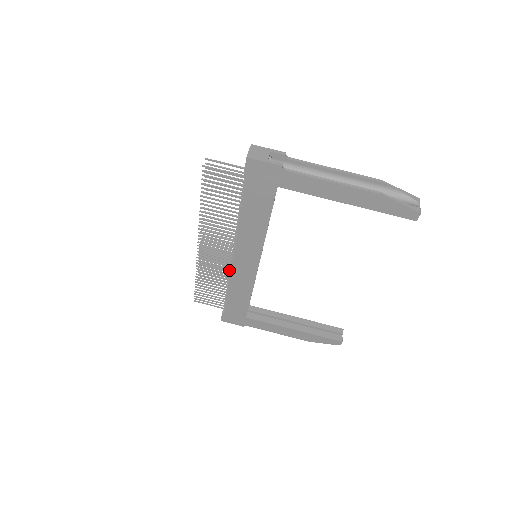
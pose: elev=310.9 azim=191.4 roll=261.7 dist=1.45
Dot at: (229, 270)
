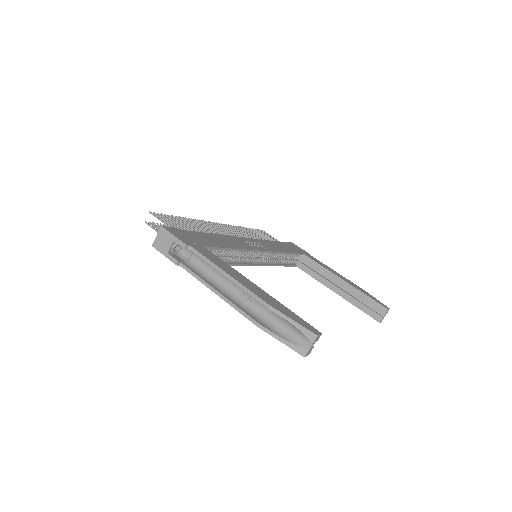
Dot at: occluded
